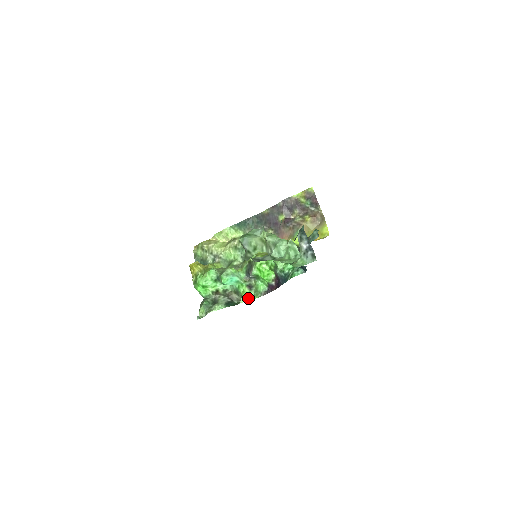
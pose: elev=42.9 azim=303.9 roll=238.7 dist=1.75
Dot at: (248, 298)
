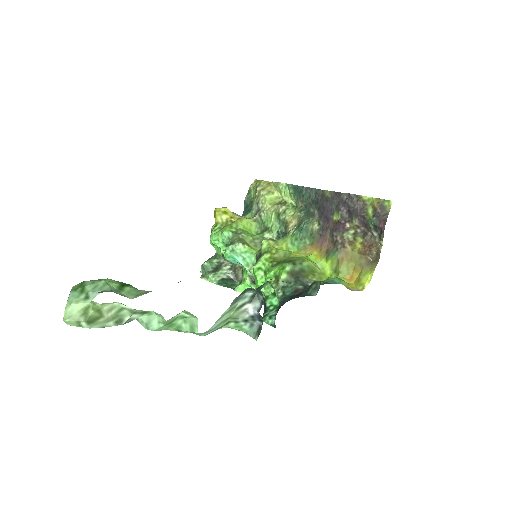
Dot at: occluded
